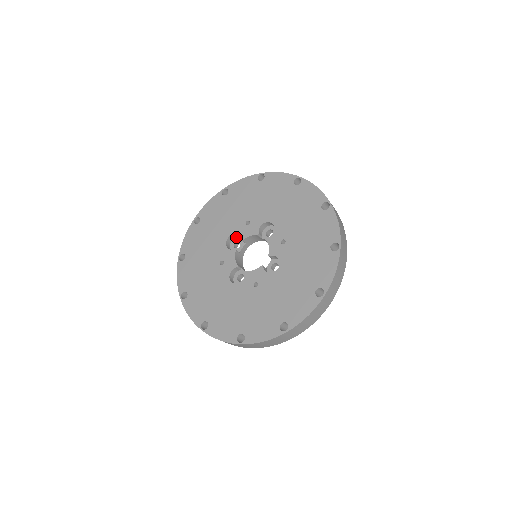
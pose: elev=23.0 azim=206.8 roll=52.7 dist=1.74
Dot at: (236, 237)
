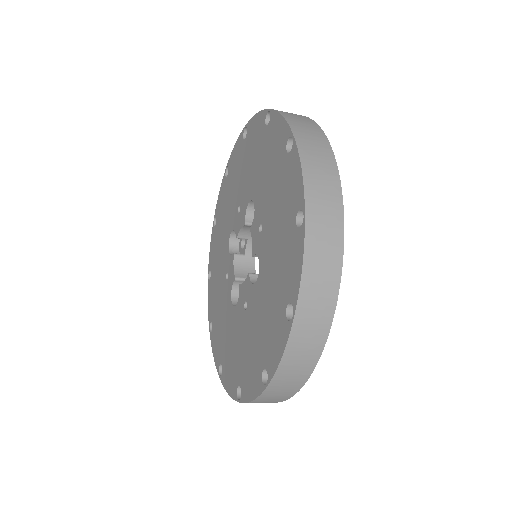
Dot at: occluded
